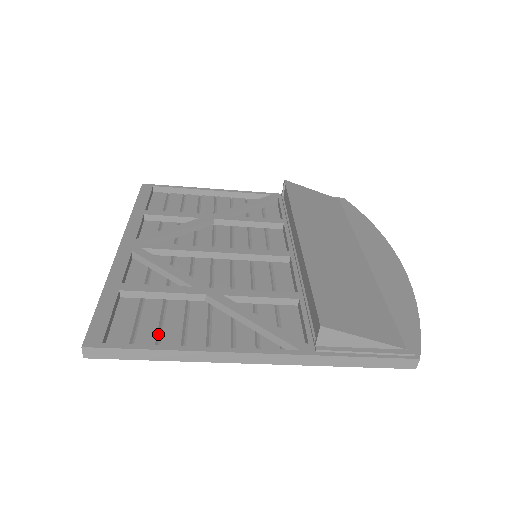
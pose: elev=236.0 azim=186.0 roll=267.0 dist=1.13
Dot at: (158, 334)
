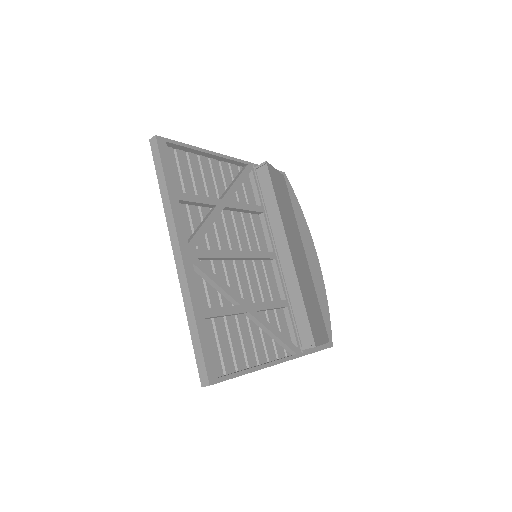
Dot at: (232, 354)
